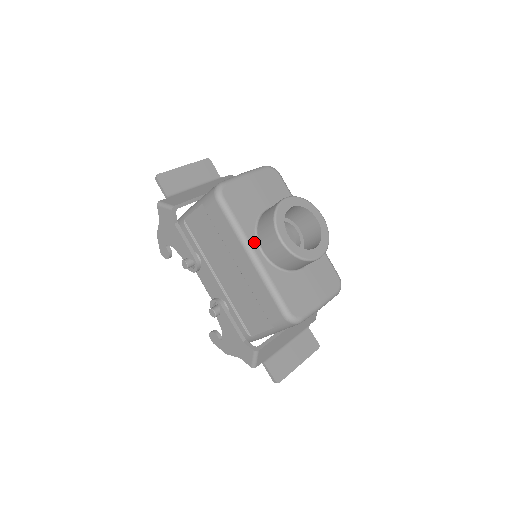
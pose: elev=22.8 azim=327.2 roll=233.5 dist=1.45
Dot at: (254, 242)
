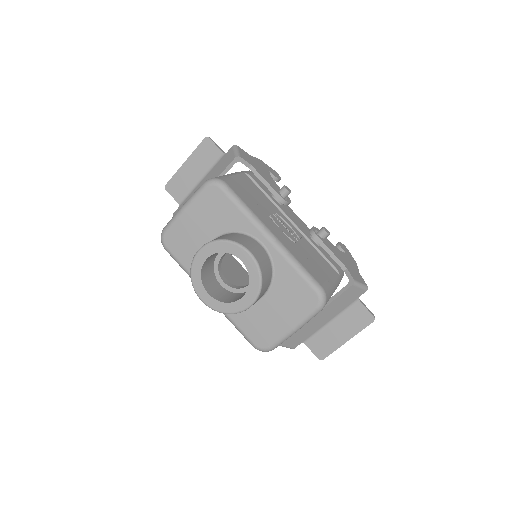
Dot at: occluded
